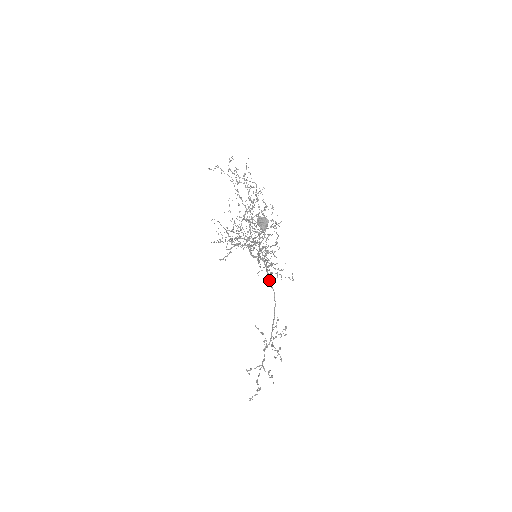
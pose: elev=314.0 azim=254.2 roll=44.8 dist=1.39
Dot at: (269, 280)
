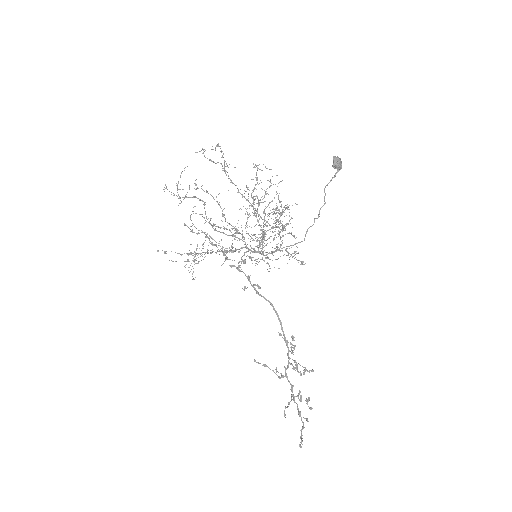
Dot at: (257, 292)
